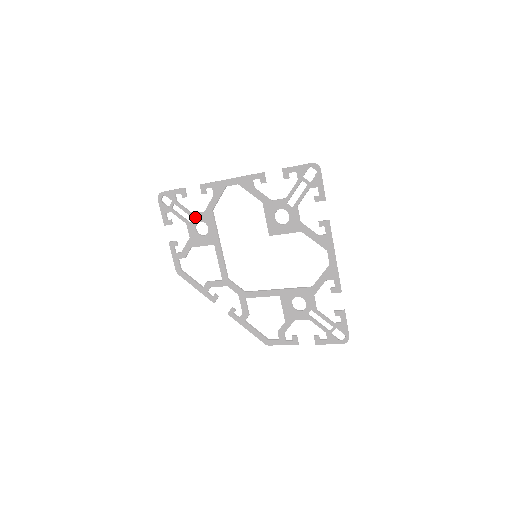
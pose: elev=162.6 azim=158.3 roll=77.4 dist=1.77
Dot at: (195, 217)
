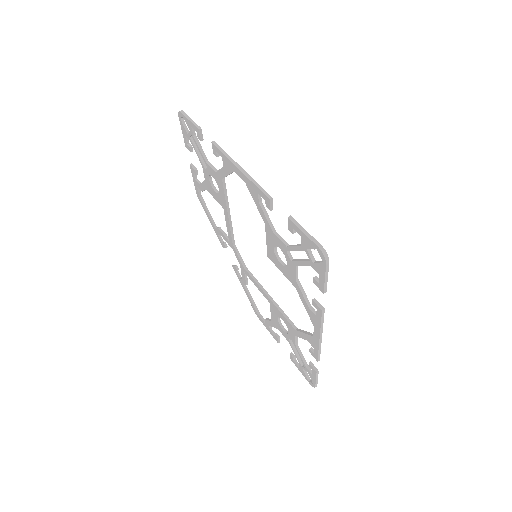
Dot at: (208, 168)
